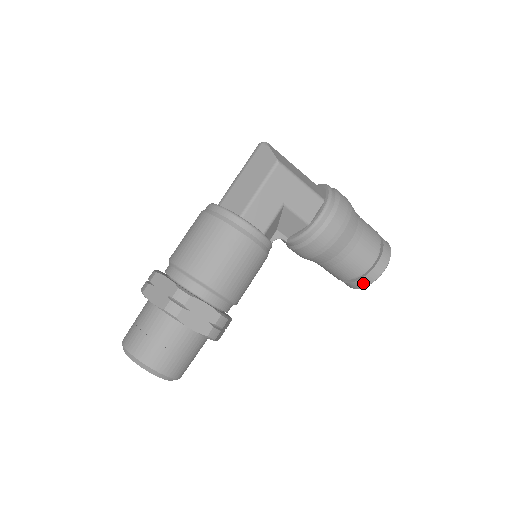
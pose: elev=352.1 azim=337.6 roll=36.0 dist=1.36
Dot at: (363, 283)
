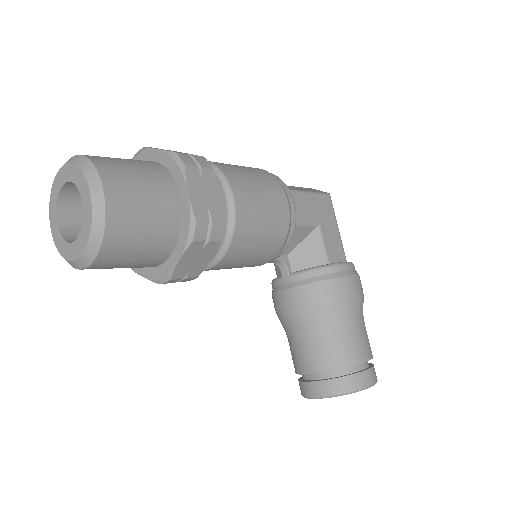
Dot at: (341, 386)
